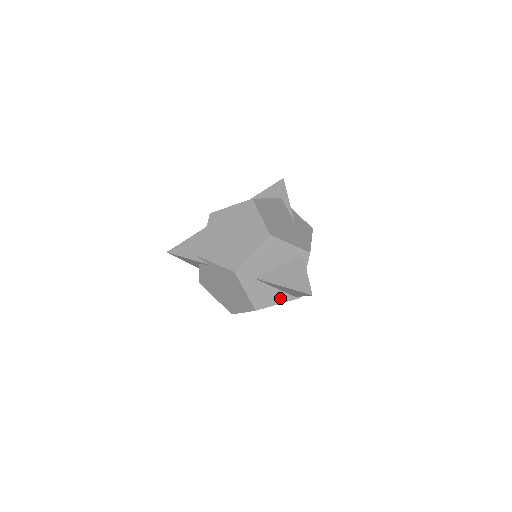
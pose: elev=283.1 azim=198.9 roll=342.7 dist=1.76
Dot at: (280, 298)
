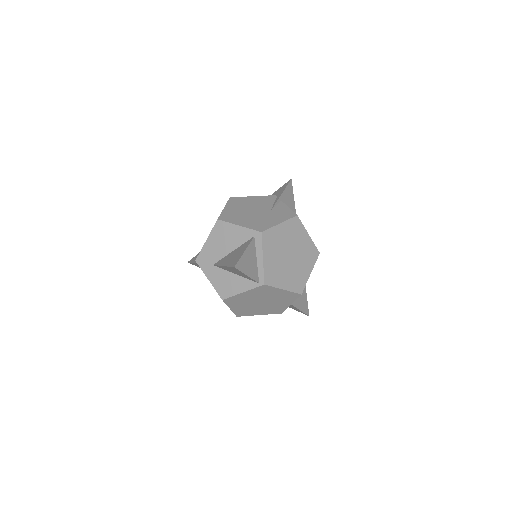
Dot at: (243, 285)
